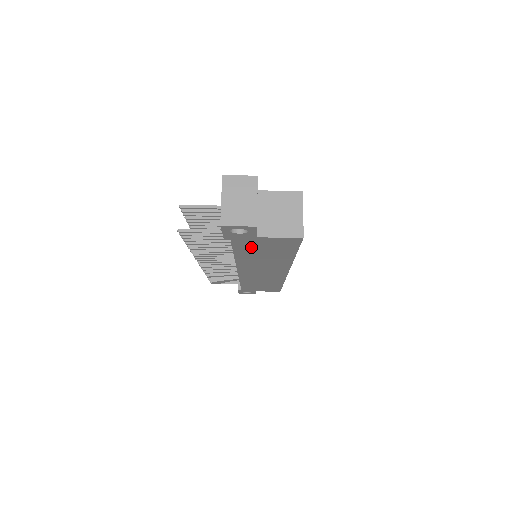
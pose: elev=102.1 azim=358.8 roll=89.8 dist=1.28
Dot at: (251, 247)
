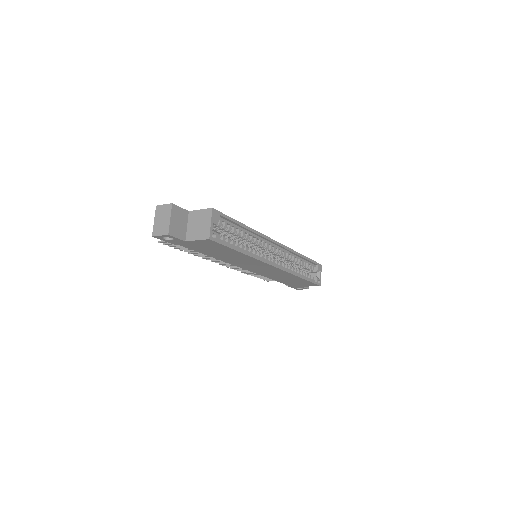
Dot at: (201, 248)
